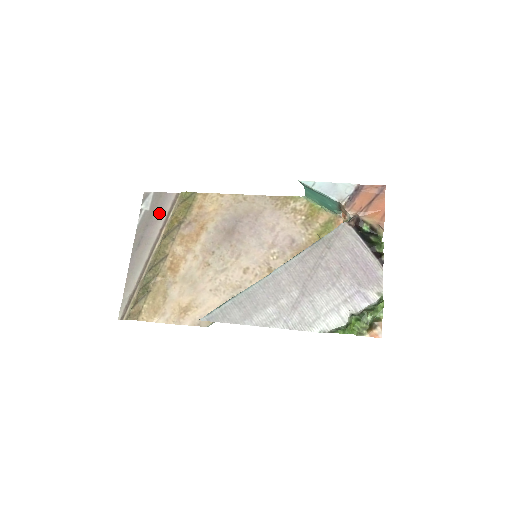
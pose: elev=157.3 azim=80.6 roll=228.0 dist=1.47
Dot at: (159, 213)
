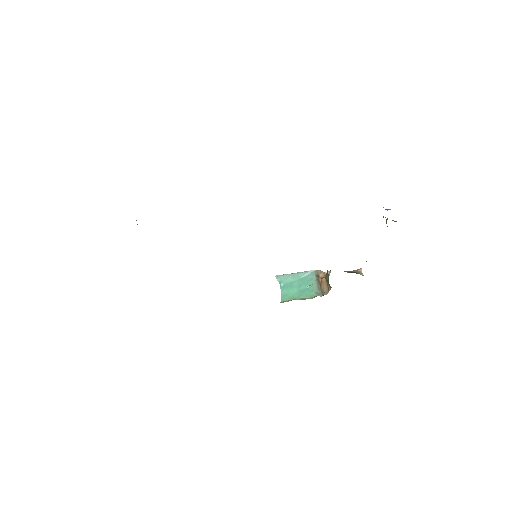
Dot at: occluded
